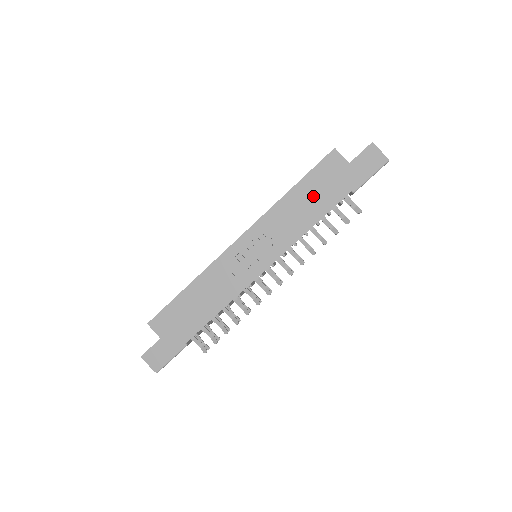
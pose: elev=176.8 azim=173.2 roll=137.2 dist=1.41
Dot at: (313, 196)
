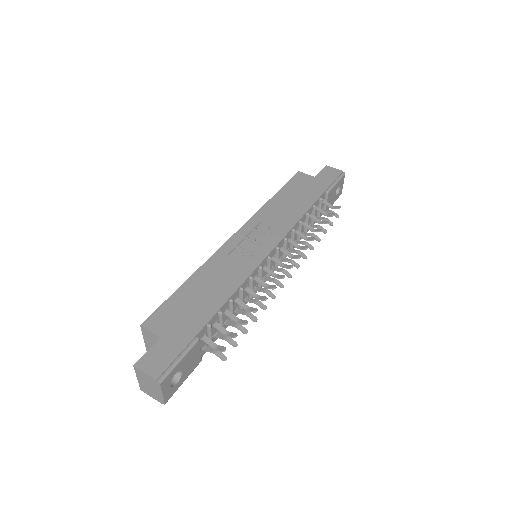
Dot at: (295, 197)
